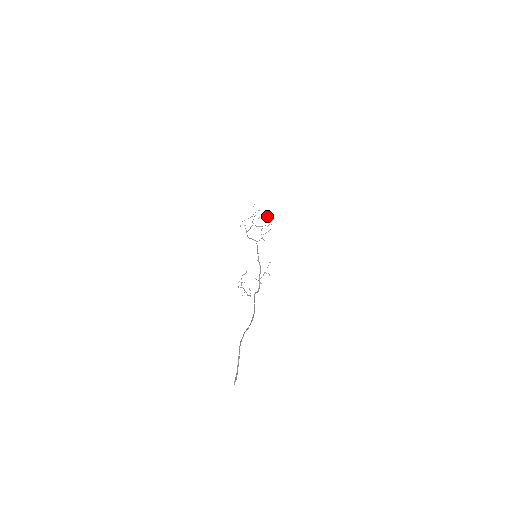
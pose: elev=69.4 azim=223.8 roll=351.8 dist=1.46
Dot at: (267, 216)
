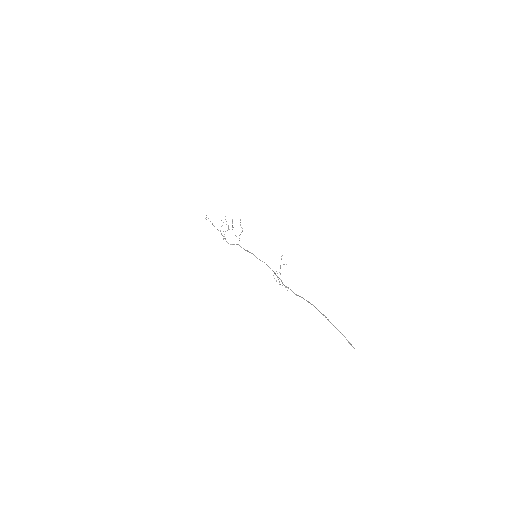
Dot at: occluded
